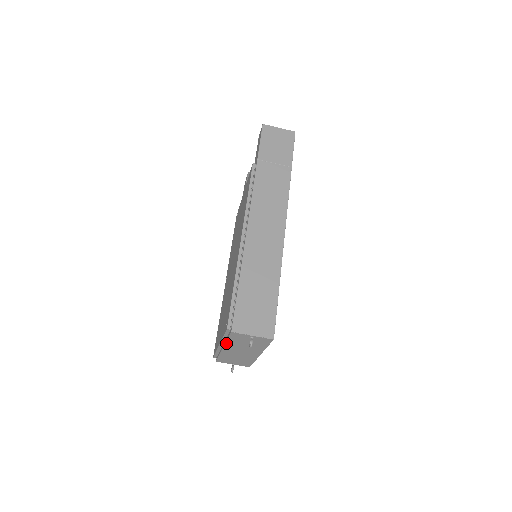
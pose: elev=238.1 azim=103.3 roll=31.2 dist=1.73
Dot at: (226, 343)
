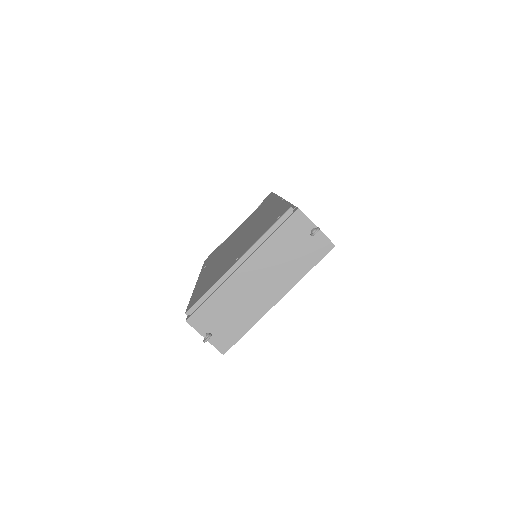
Dot at: (261, 246)
